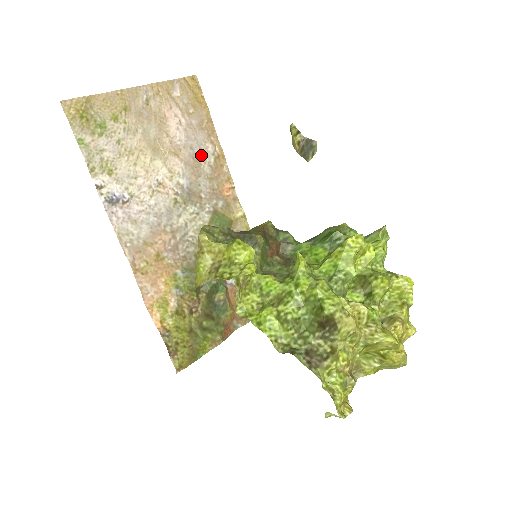
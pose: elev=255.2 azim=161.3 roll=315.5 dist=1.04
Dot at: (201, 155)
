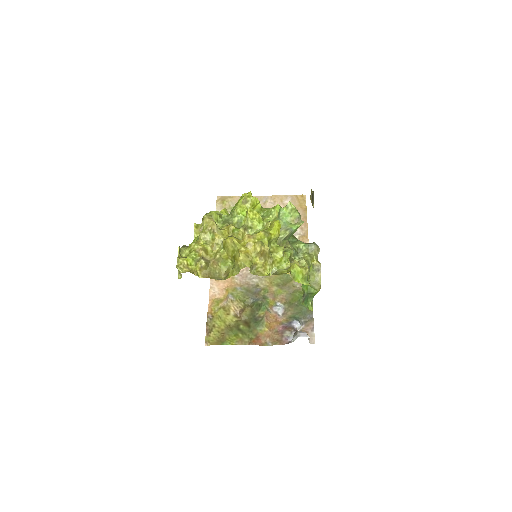
Dot at: occluded
